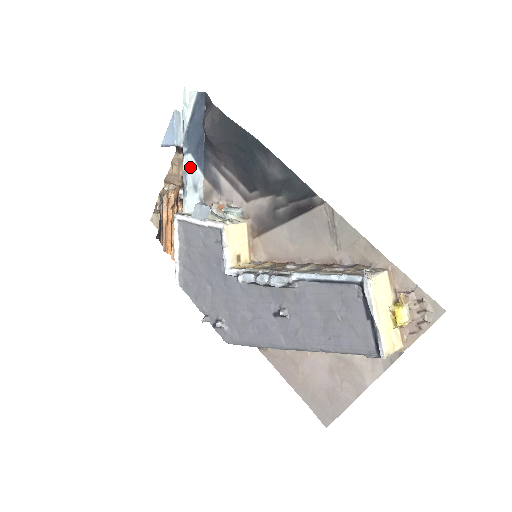
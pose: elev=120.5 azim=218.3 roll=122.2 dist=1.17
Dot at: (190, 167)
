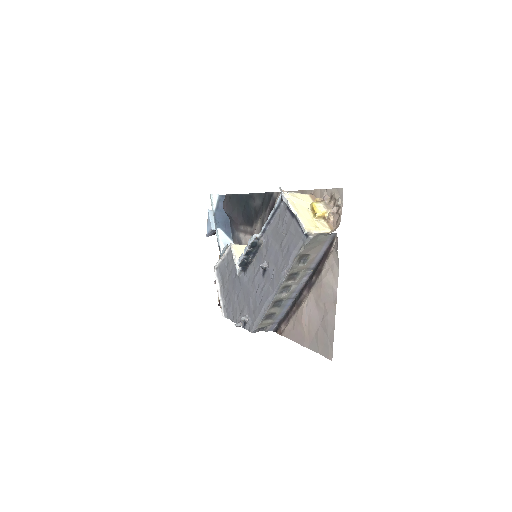
Dot at: (221, 236)
